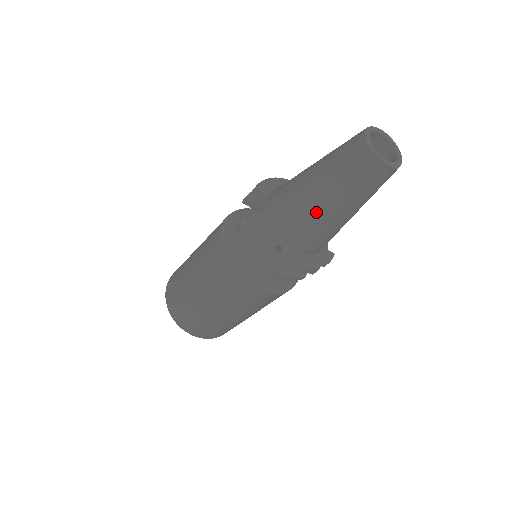
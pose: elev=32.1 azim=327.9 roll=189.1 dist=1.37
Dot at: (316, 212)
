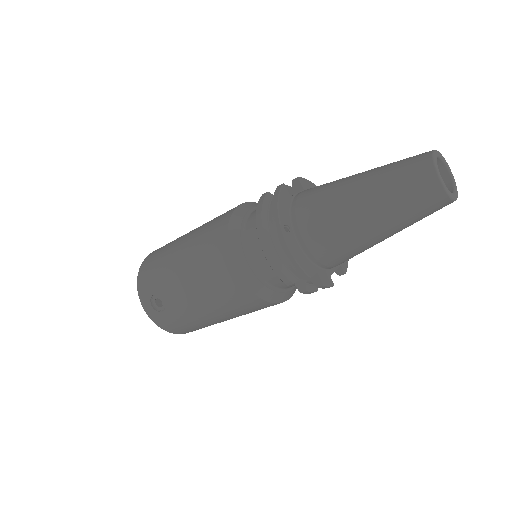
Dot at: (345, 207)
